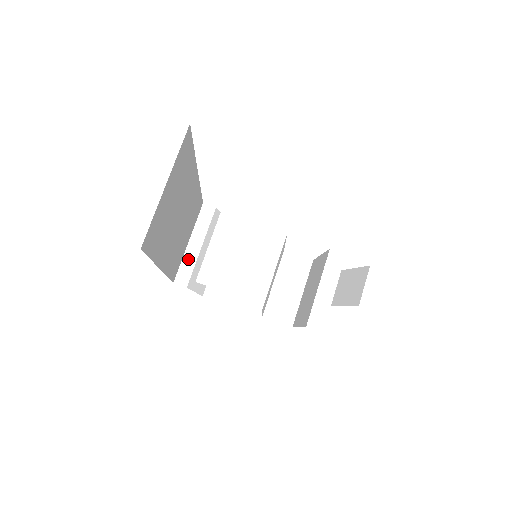
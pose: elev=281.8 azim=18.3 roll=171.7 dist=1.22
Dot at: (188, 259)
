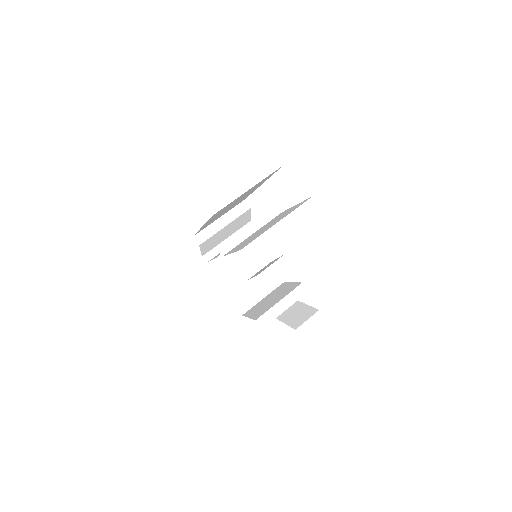
Dot at: (212, 228)
